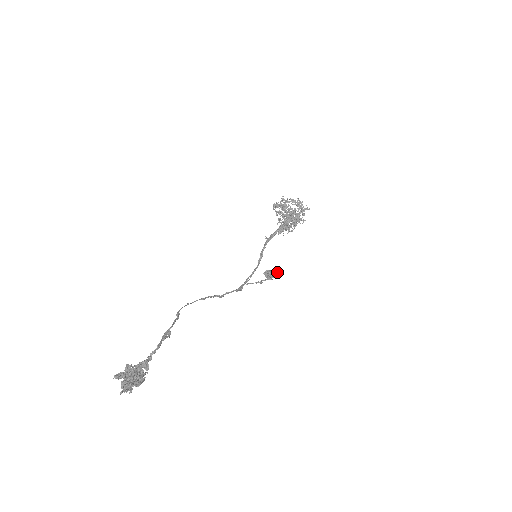
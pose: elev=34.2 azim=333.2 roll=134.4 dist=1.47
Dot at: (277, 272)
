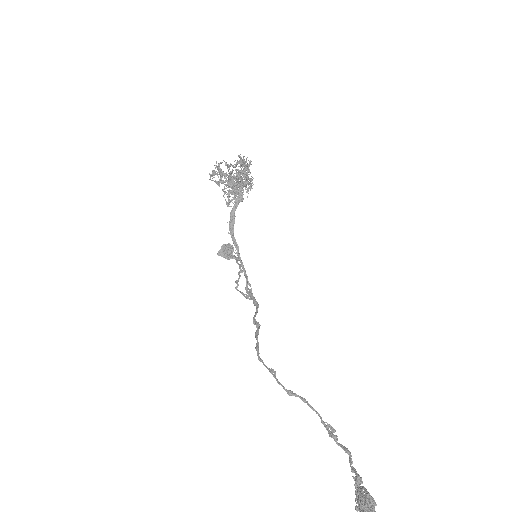
Dot at: (231, 245)
